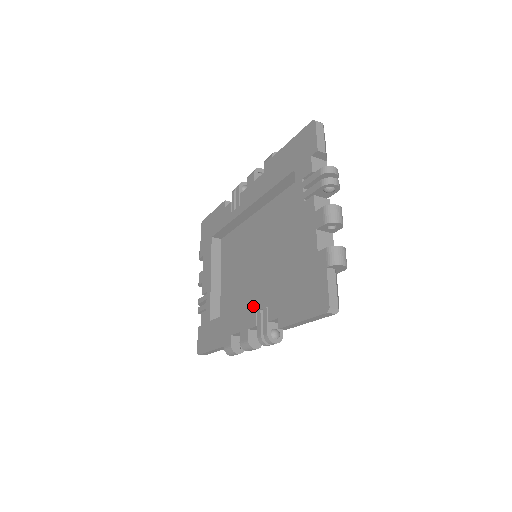
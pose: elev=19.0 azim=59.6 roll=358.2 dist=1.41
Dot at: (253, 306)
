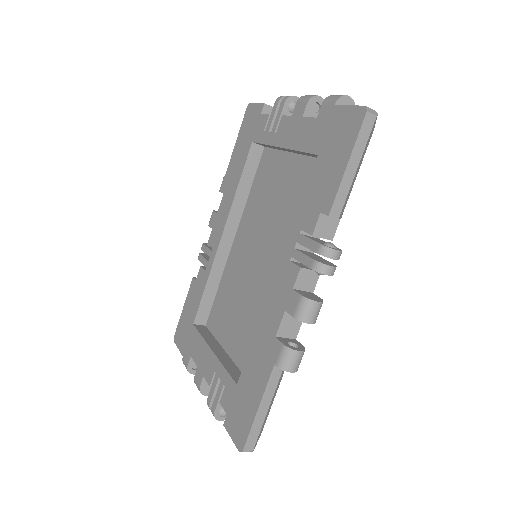
Dot at: (283, 263)
